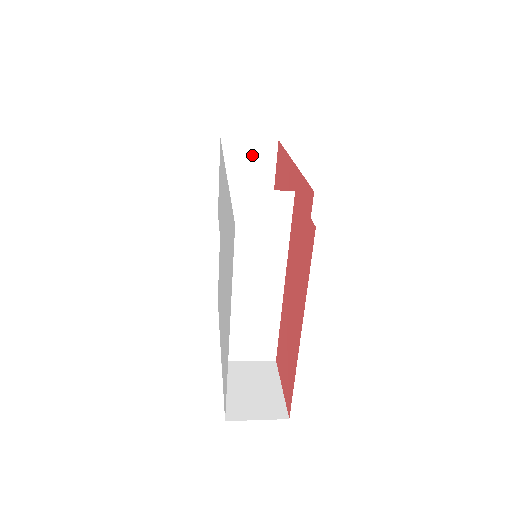
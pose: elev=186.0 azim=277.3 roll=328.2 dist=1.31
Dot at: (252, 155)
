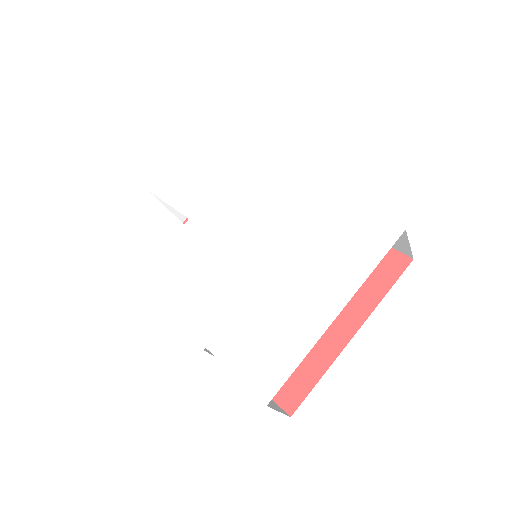
Dot at: occluded
